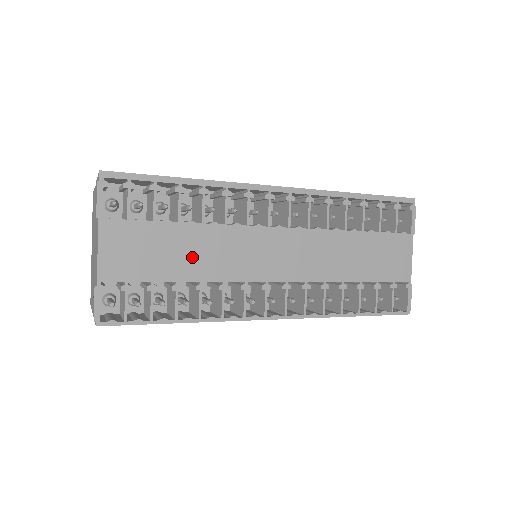
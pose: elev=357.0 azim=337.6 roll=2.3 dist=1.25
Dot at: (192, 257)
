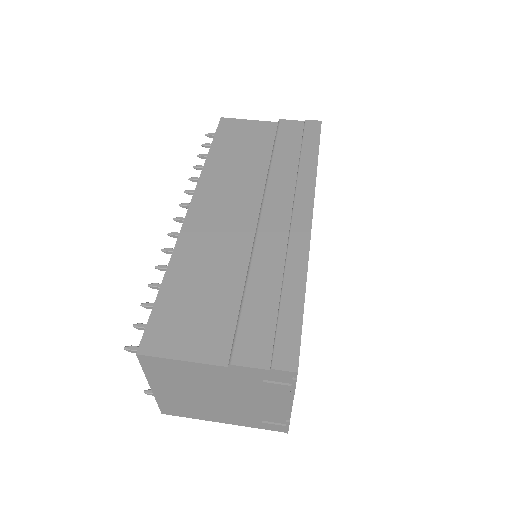
Dot at: occluded
